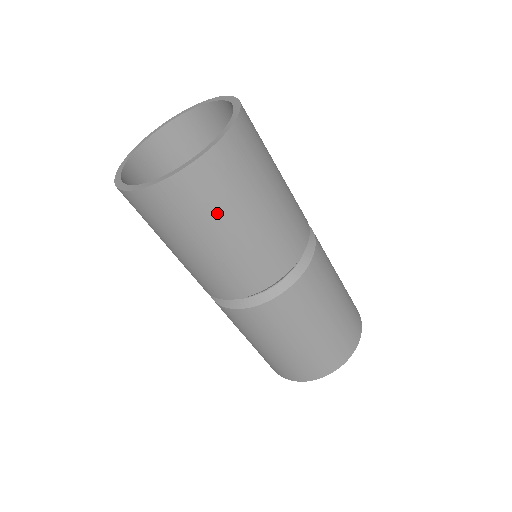
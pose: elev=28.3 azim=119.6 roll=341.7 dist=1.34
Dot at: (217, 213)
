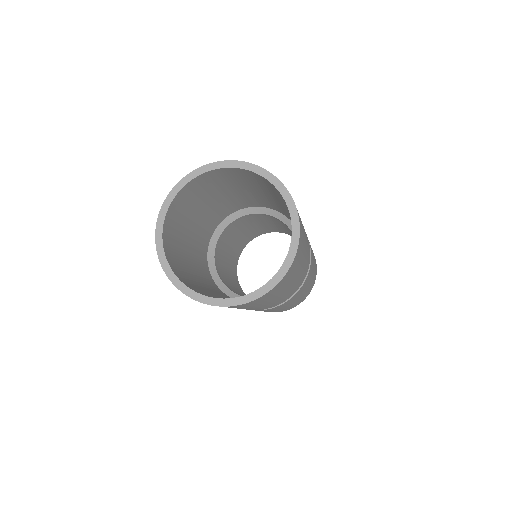
Dot at: (276, 295)
